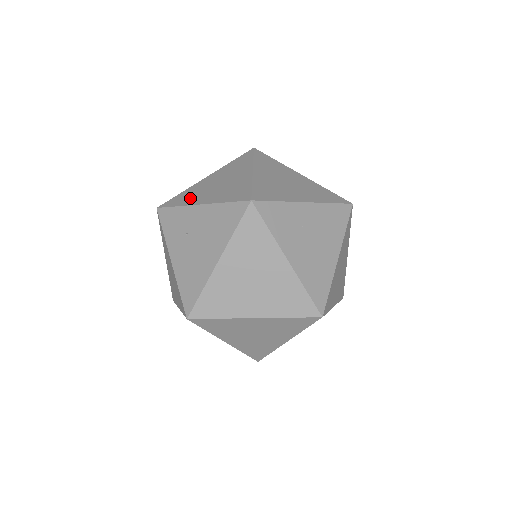
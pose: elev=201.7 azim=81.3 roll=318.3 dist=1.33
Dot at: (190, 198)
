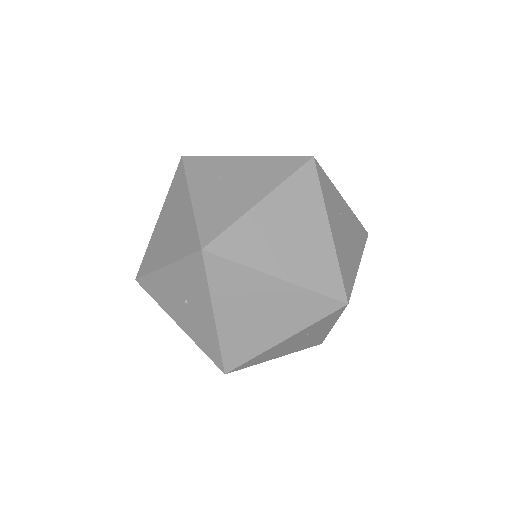
Dot at: occluded
